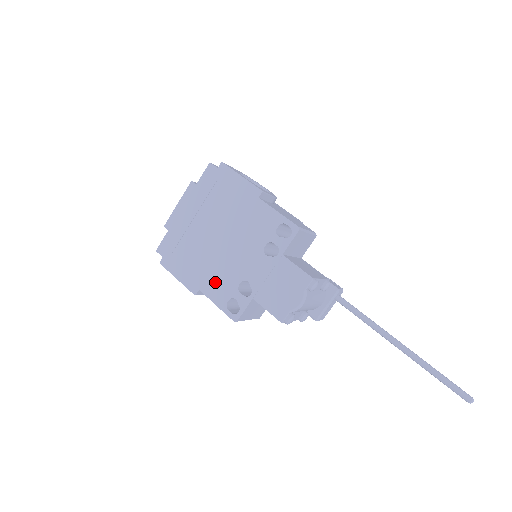
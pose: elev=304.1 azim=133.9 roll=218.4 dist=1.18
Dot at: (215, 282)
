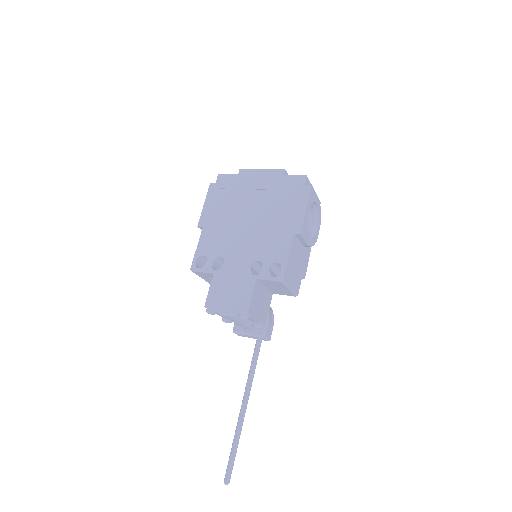
Dot at: (214, 236)
